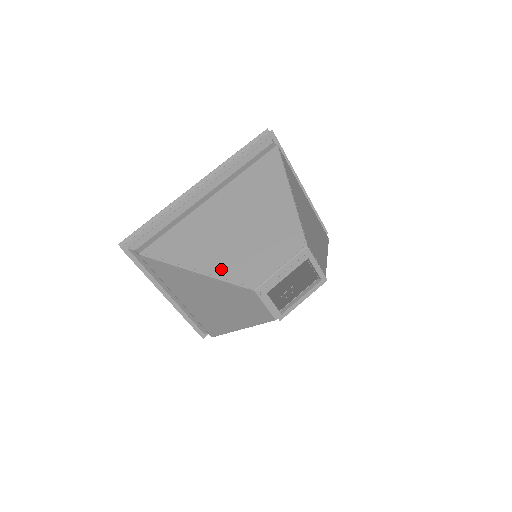
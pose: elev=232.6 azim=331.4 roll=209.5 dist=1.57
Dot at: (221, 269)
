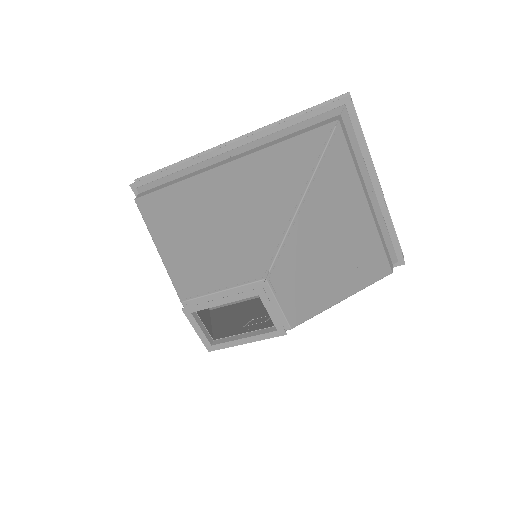
Dot at: (175, 256)
